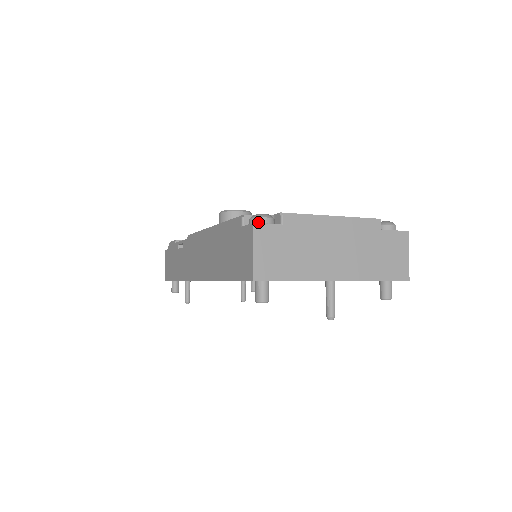
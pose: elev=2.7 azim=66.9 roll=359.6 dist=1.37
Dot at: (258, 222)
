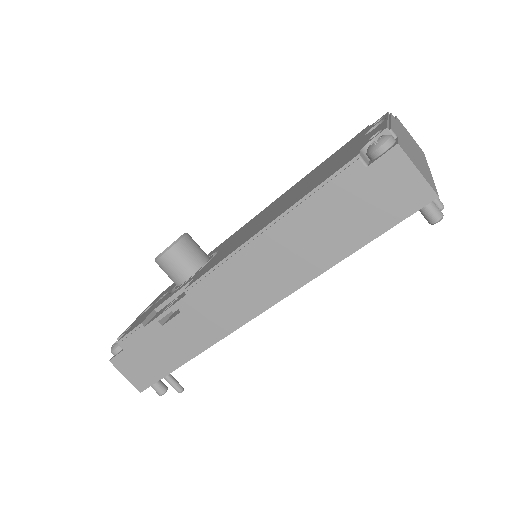
Dot at: (392, 144)
